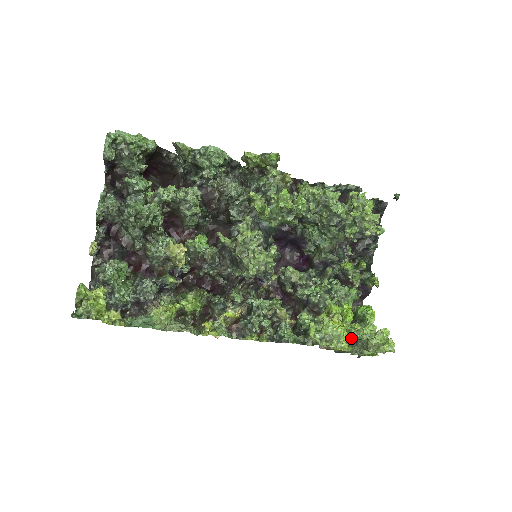
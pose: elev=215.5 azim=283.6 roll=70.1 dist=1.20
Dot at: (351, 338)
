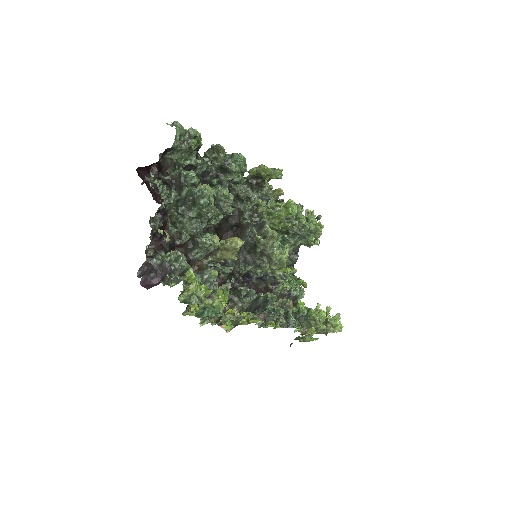
Dot at: occluded
